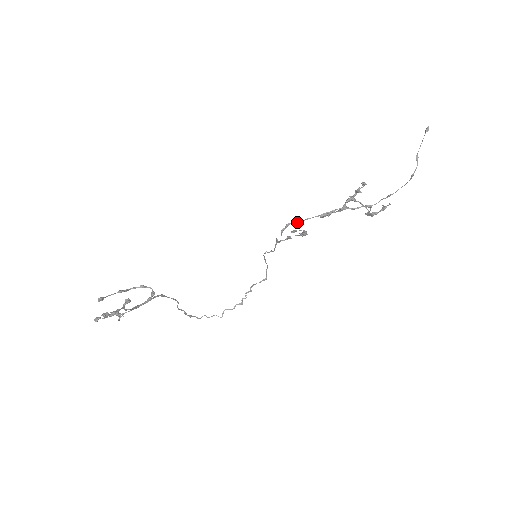
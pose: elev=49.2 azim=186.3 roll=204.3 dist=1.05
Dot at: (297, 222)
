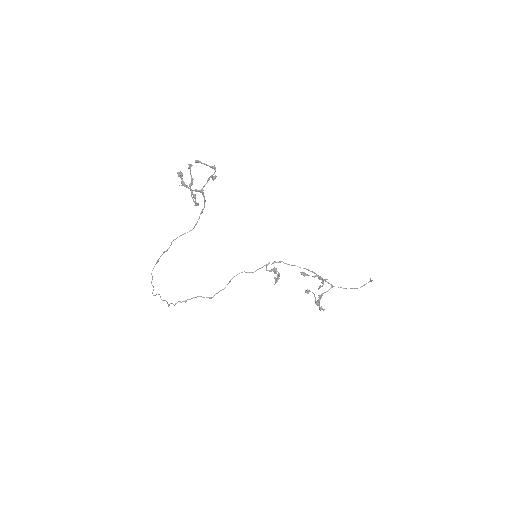
Dot at: (288, 264)
